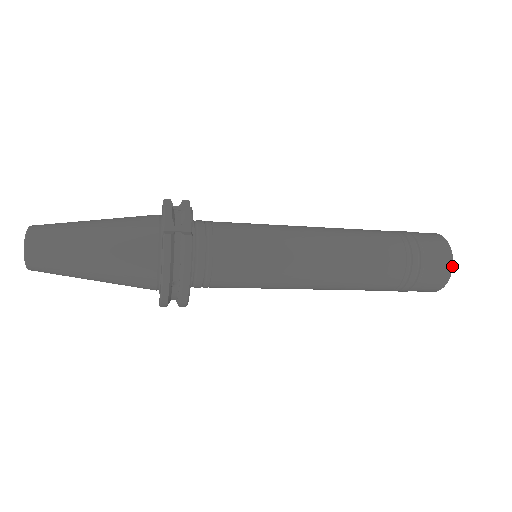
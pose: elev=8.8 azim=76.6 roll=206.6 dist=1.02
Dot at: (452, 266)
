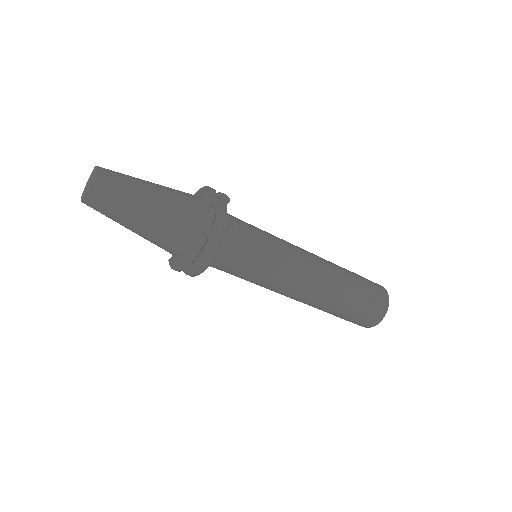
Dot at: occluded
